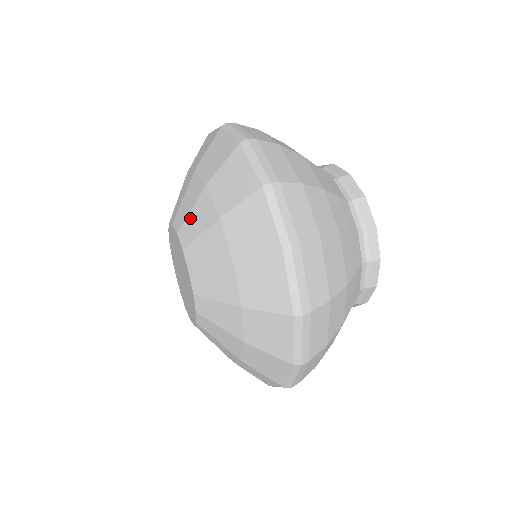
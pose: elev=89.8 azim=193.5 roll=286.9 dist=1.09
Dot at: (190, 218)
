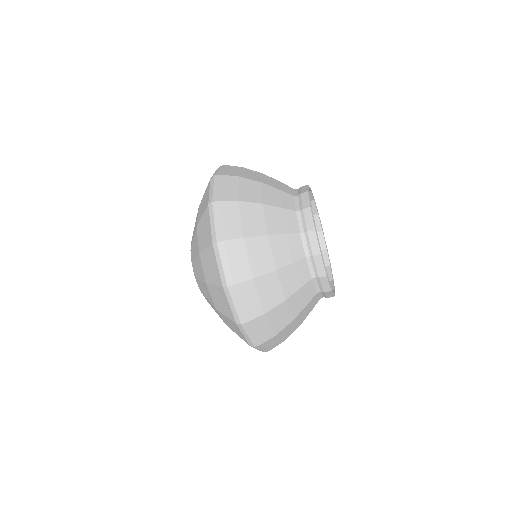
Dot at: (194, 229)
